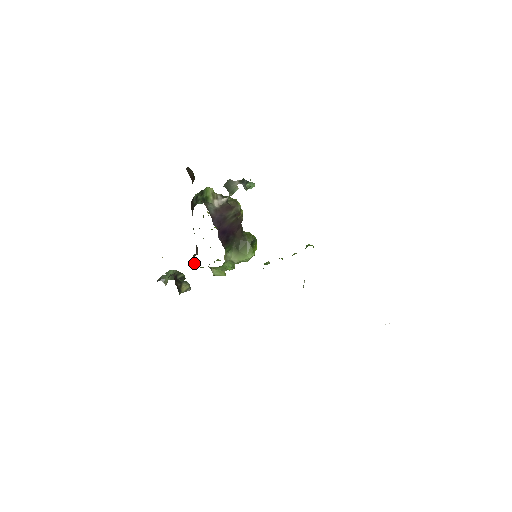
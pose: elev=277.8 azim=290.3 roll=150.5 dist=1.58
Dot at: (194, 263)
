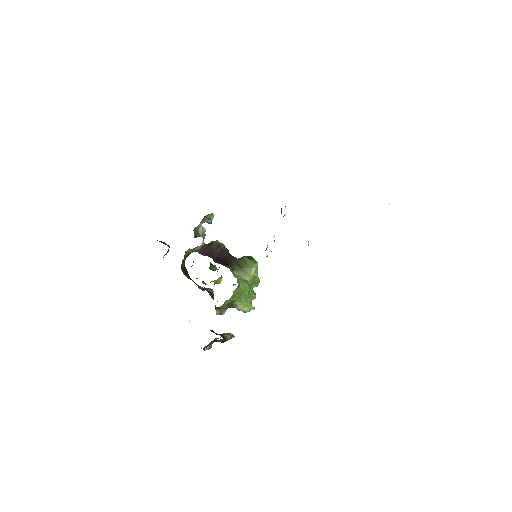
Dot at: (218, 309)
